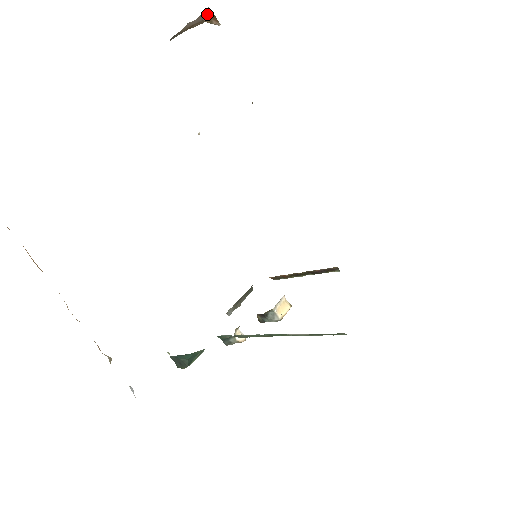
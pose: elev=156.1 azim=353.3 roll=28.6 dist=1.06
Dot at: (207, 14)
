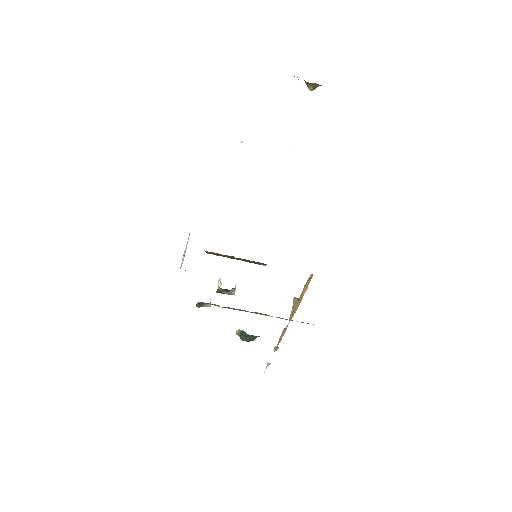
Dot at: (314, 83)
